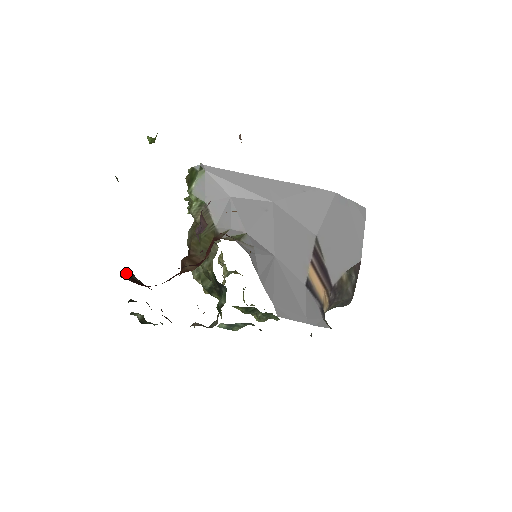
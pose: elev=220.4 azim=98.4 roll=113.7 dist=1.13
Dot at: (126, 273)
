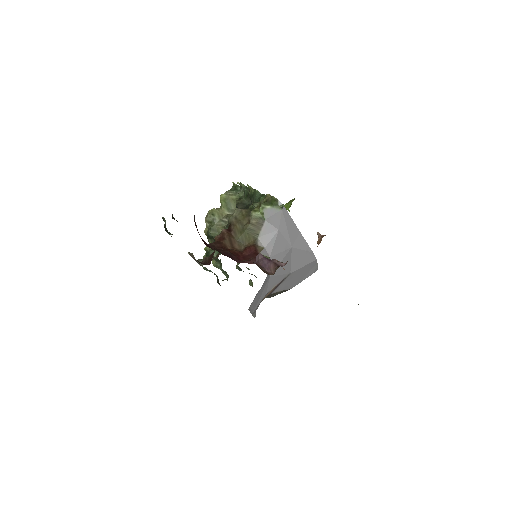
Dot at: occluded
